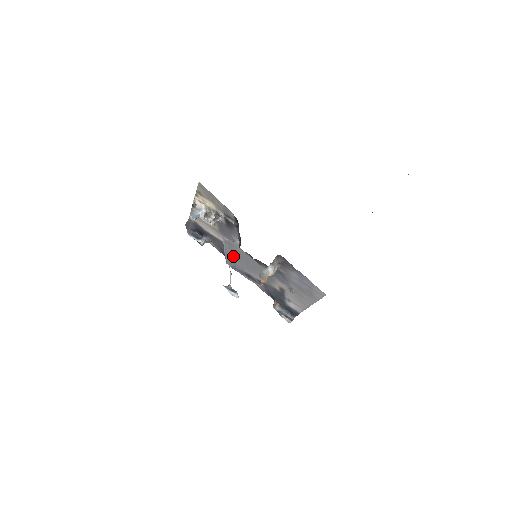
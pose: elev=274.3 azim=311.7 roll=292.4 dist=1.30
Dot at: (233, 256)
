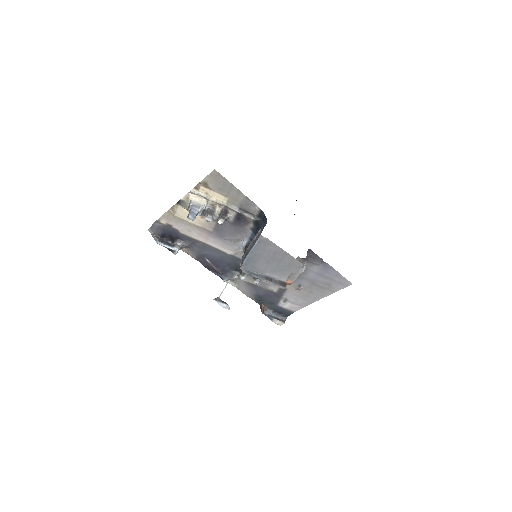
Dot at: (259, 258)
